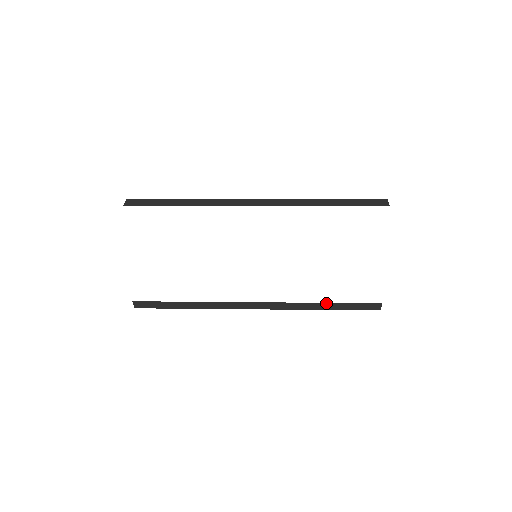
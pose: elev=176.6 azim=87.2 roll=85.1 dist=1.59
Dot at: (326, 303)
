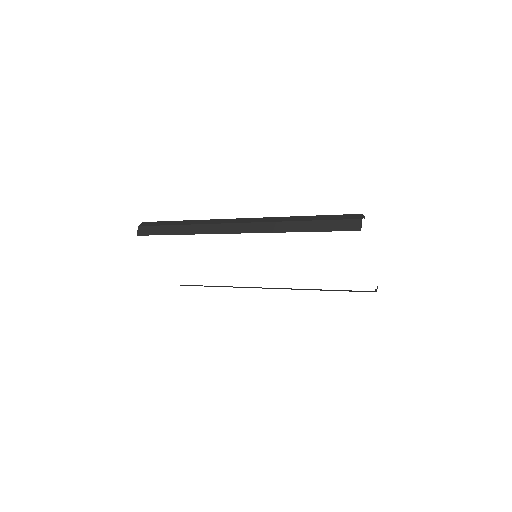
Dot at: occluded
